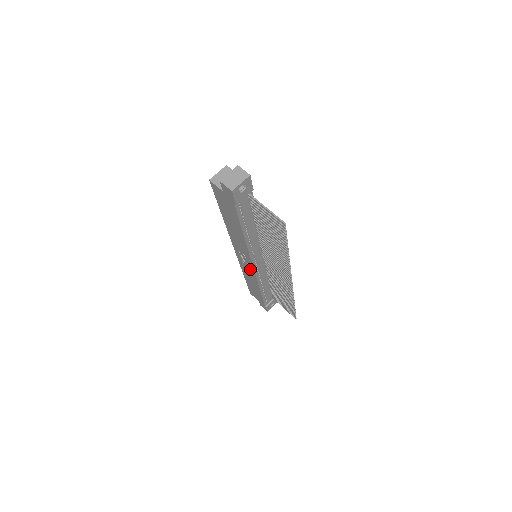
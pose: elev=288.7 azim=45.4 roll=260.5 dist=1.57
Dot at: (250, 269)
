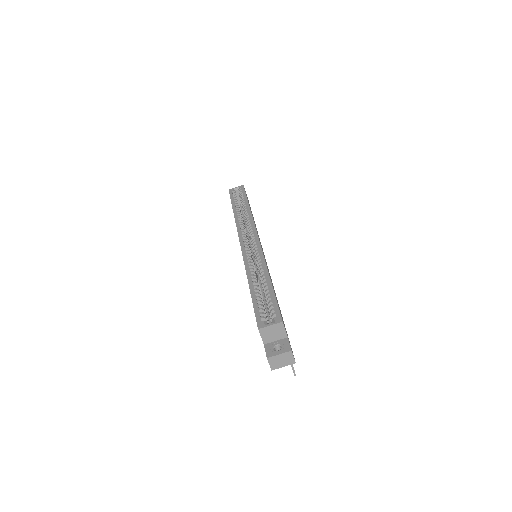
Dot at: occluded
